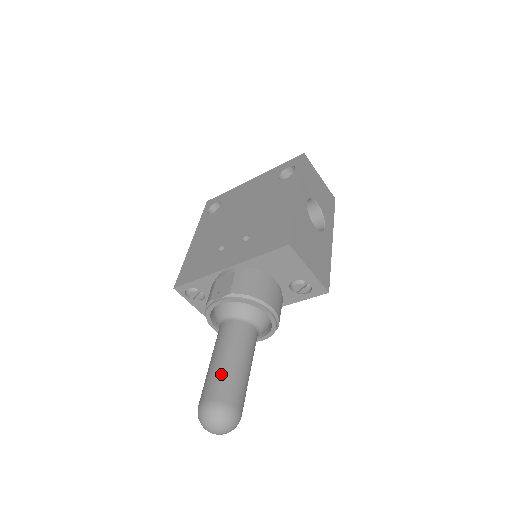
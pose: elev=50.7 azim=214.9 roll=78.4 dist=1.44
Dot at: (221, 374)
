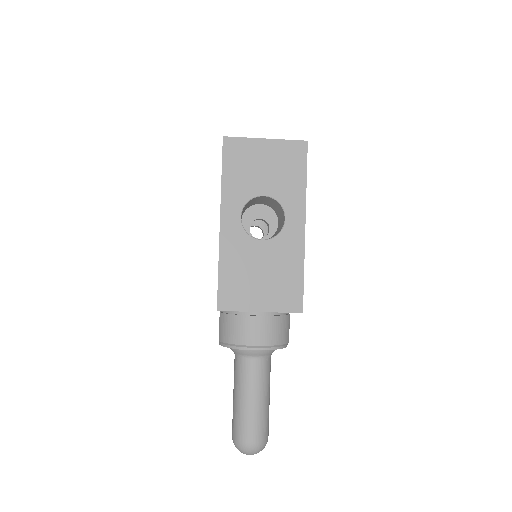
Dot at: (234, 414)
